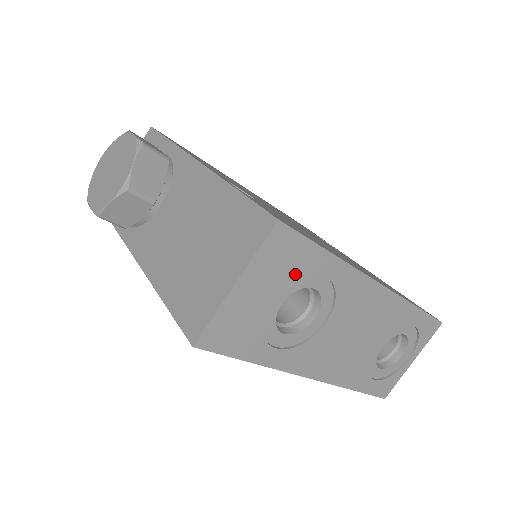
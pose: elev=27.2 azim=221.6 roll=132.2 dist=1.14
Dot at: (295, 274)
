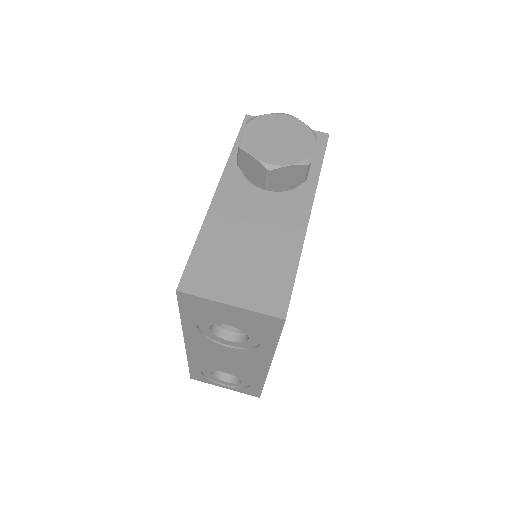
Dot at: (254, 330)
